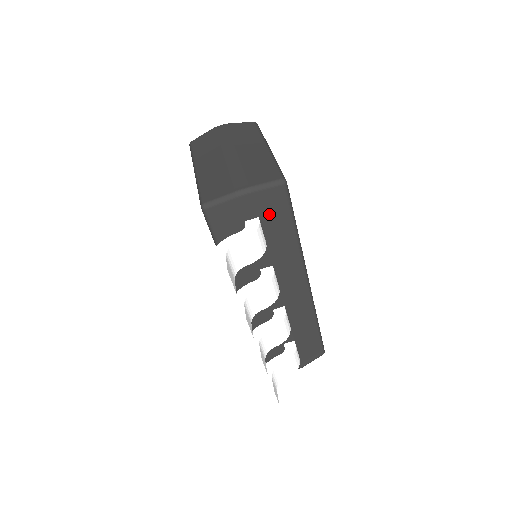
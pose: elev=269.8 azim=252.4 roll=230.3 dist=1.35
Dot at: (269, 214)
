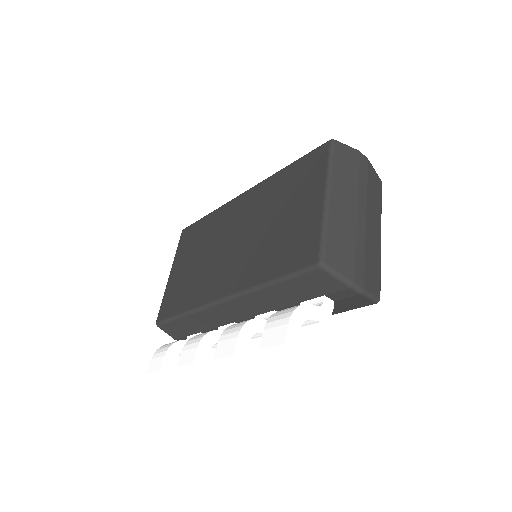
Dot at: (340, 304)
